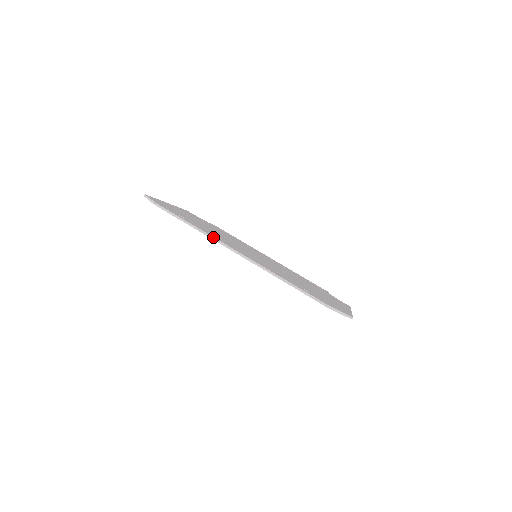
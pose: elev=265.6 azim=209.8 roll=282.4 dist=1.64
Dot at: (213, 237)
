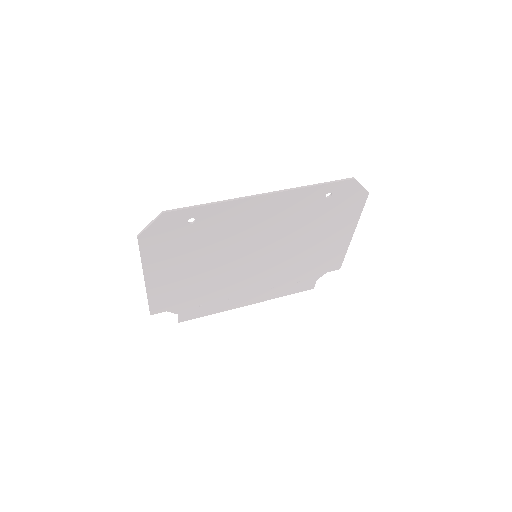
Dot at: (236, 198)
